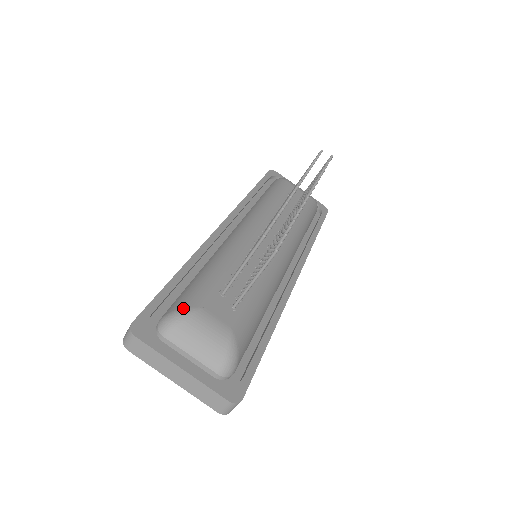
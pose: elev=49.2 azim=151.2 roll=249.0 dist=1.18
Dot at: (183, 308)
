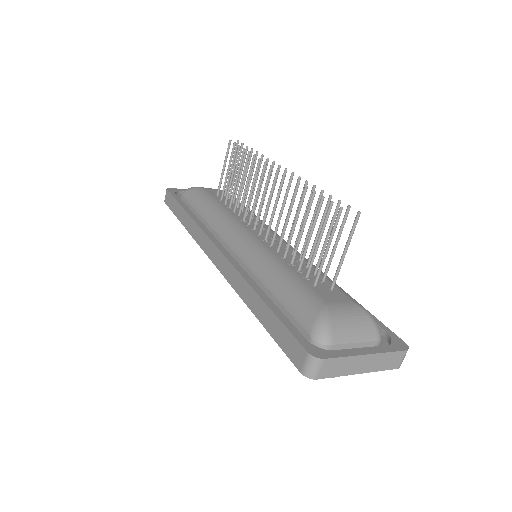
Dot at: (319, 313)
